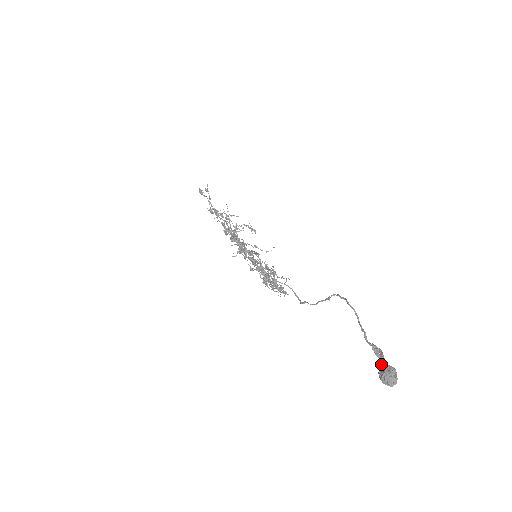
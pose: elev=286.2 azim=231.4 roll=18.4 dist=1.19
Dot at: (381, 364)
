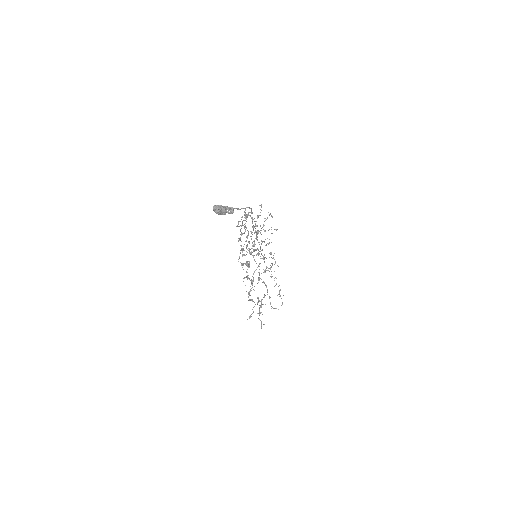
Dot at: occluded
